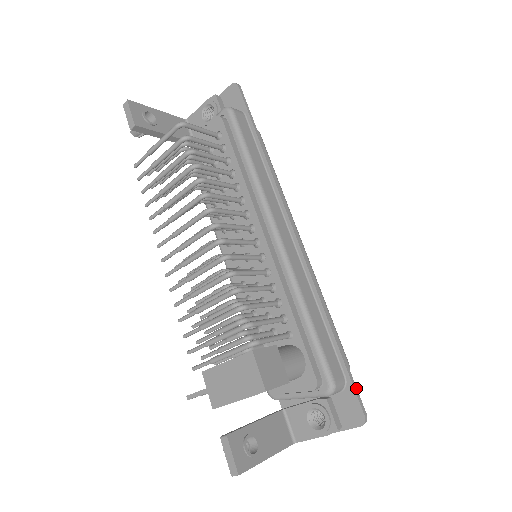
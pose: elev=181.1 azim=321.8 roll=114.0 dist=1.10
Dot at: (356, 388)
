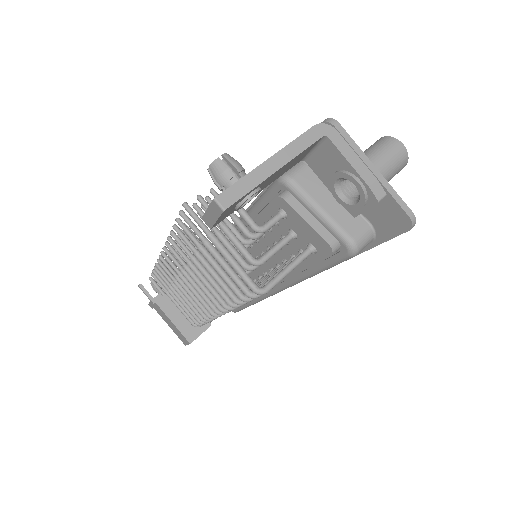
Dot at: occluded
